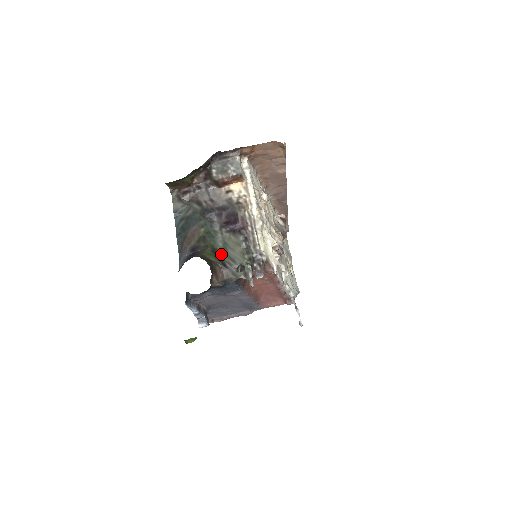
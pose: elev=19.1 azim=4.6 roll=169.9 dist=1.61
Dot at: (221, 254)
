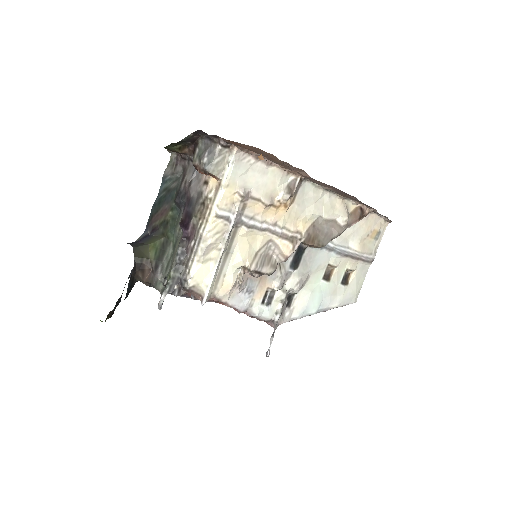
Dot at: (168, 251)
